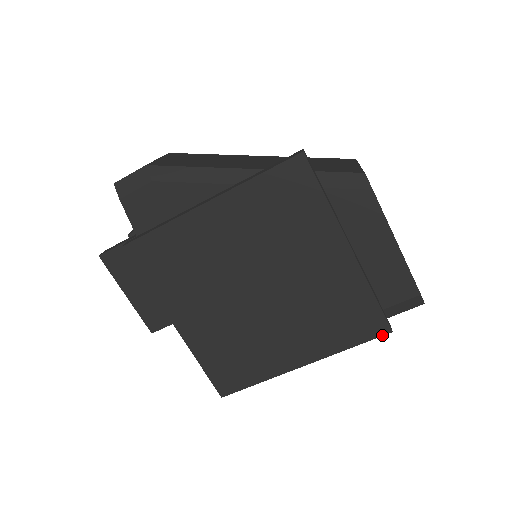
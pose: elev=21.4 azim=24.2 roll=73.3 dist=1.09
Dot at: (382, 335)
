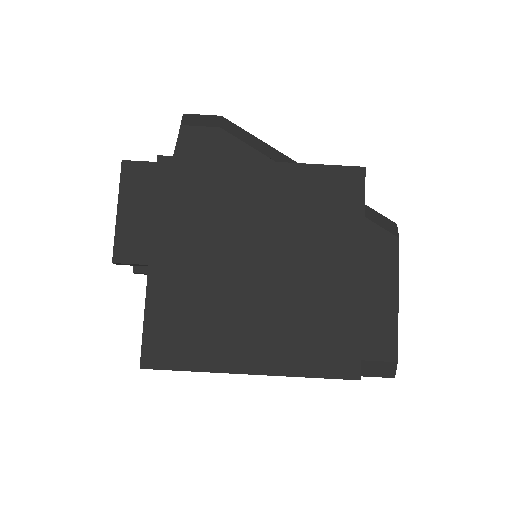
Dot at: (349, 378)
